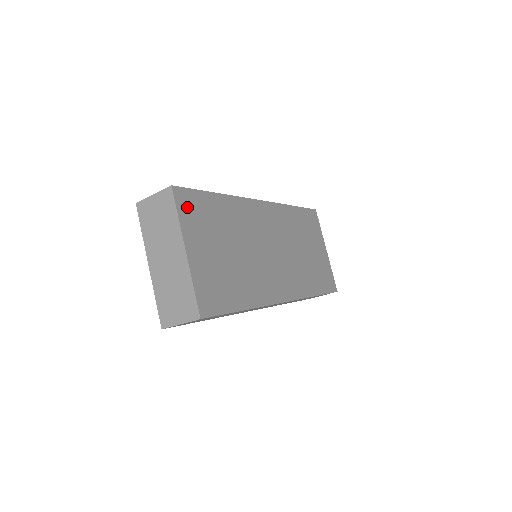
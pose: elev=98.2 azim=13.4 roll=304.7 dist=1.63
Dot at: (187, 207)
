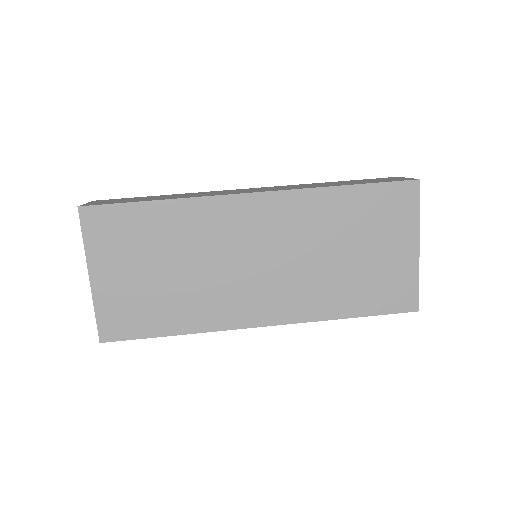
Dot at: (99, 228)
